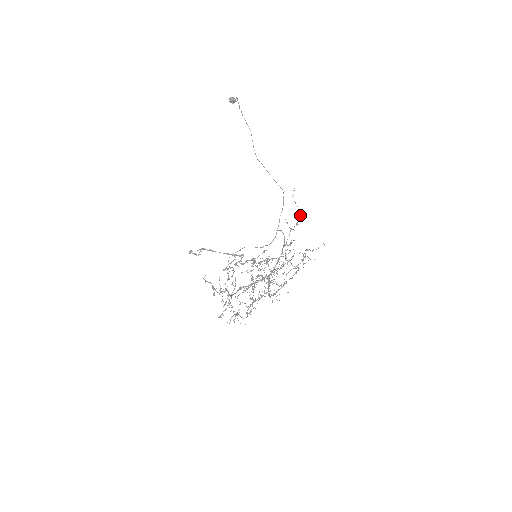
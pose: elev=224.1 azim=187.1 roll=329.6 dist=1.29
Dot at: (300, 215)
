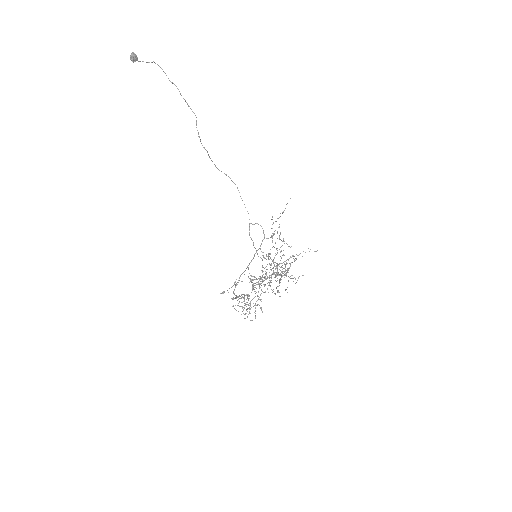
Dot at: occluded
